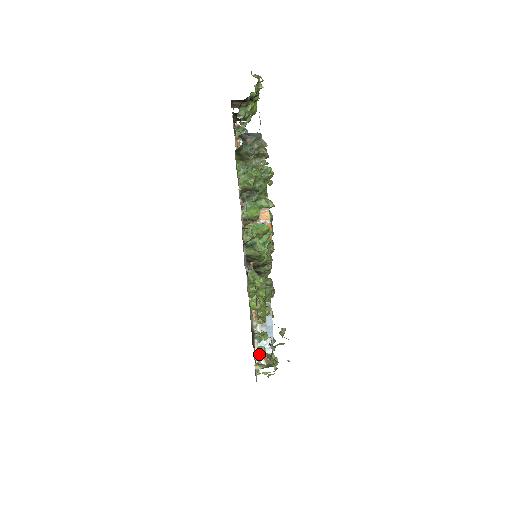
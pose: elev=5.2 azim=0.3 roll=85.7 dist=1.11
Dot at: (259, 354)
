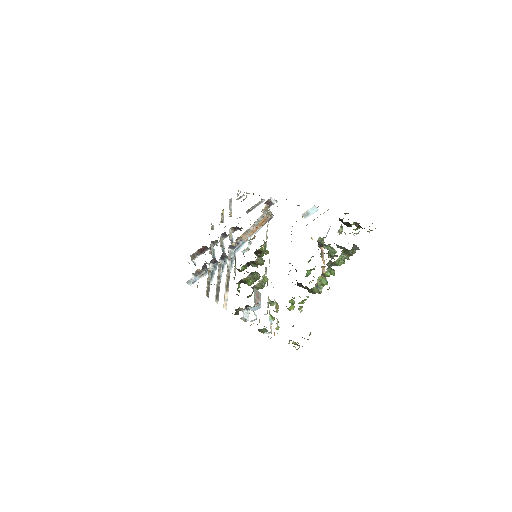
Dot at: (271, 328)
